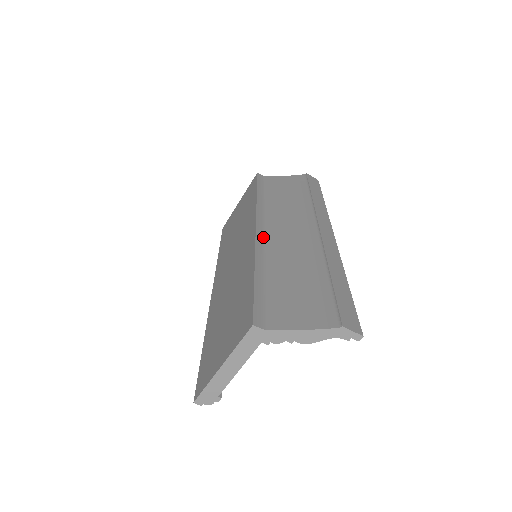
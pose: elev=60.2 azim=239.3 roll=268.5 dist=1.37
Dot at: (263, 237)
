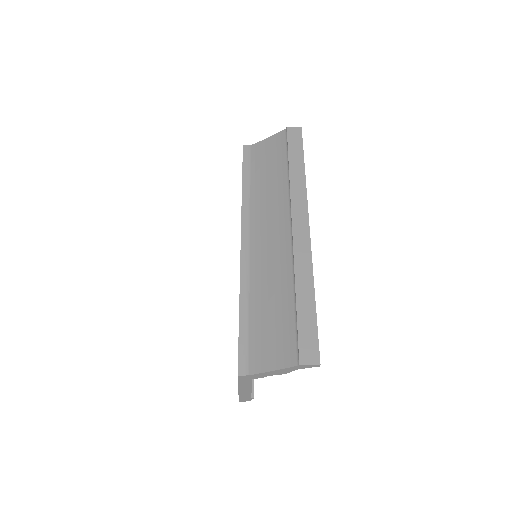
Dot at: (248, 253)
